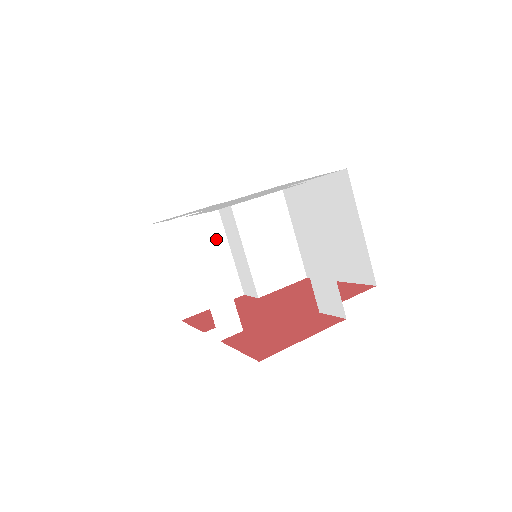
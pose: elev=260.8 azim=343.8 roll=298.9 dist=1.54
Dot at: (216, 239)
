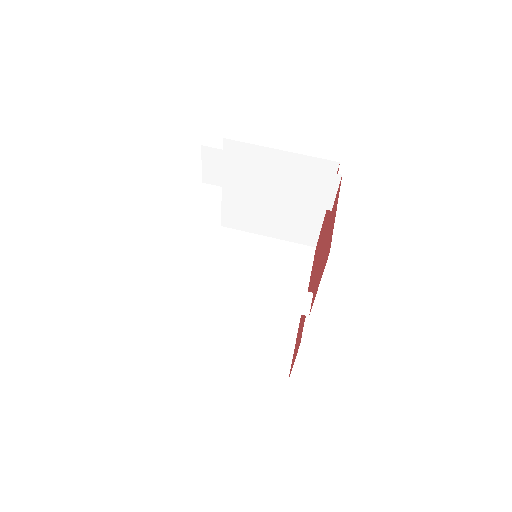
Dot at: (233, 308)
